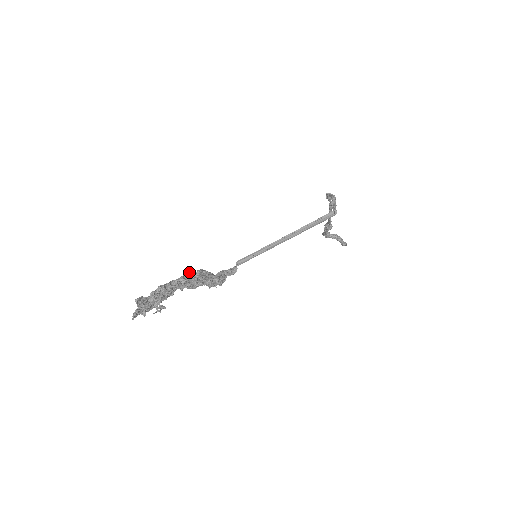
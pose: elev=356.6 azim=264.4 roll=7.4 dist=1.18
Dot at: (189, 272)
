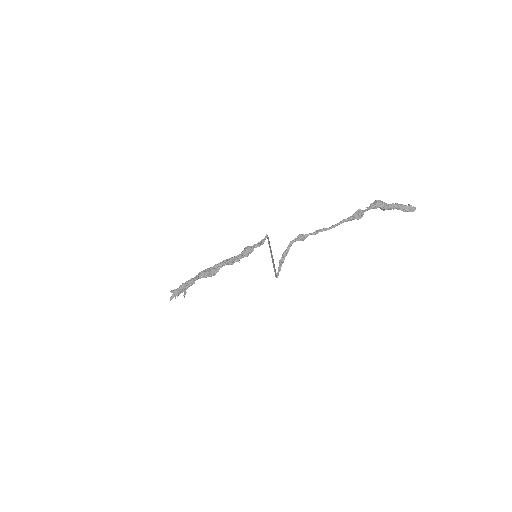
Dot at: (203, 271)
